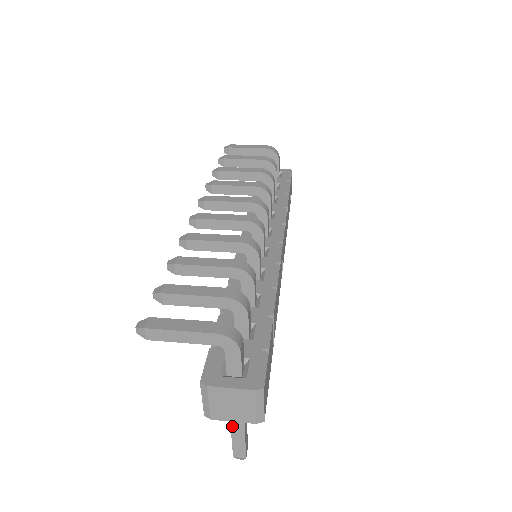
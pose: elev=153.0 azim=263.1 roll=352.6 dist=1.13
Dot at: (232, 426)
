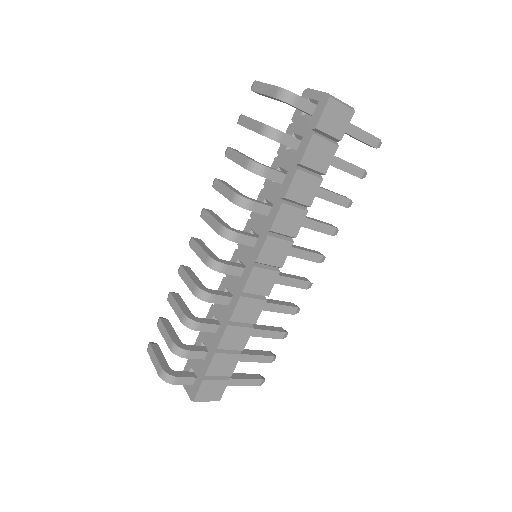
Dot at: occluded
